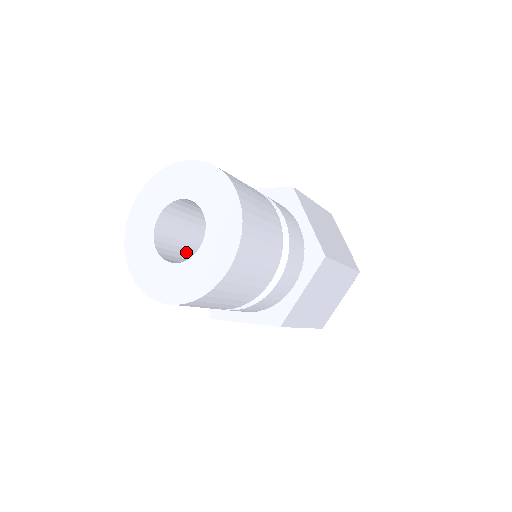
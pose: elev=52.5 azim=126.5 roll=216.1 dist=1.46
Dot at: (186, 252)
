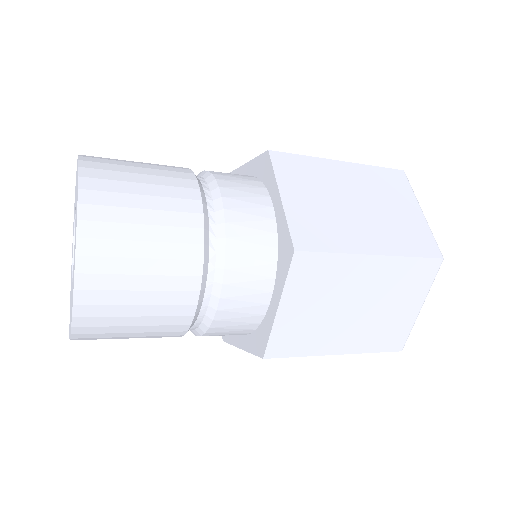
Dot at: occluded
